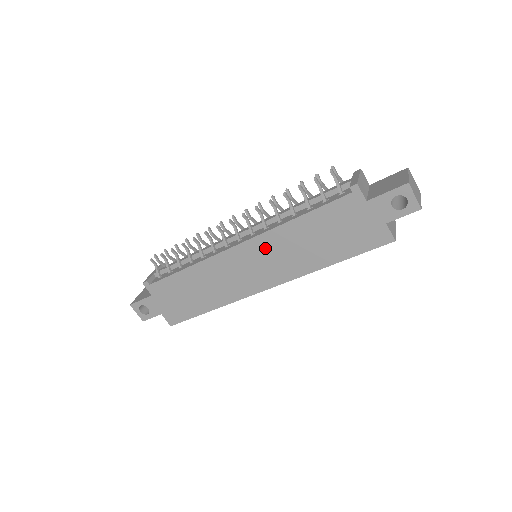
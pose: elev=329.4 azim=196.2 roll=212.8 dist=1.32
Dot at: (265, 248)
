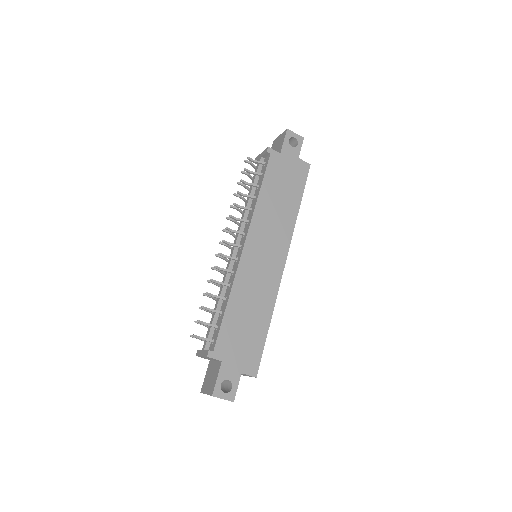
Dot at: (260, 231)
